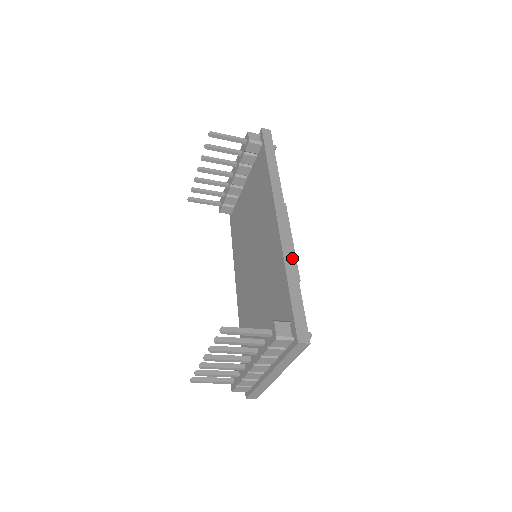
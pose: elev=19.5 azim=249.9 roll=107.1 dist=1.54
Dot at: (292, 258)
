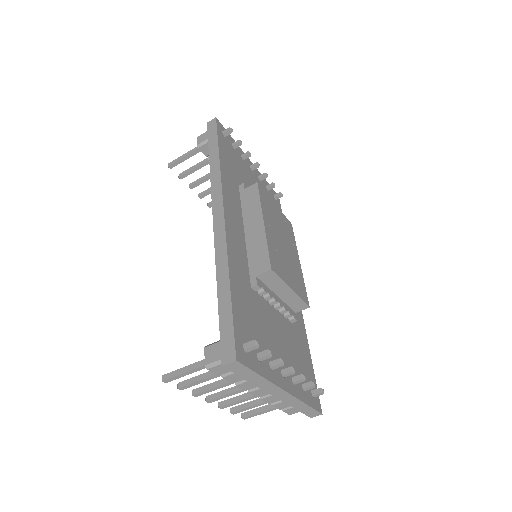
Dot at: (225, 258)
